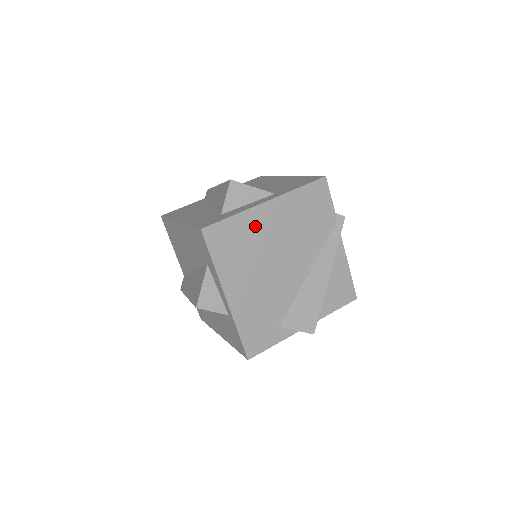
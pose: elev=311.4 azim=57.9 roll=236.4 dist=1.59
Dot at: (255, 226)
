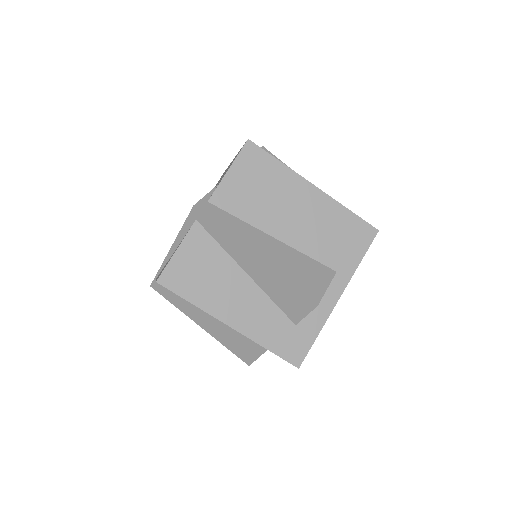
Dot at: occluded
